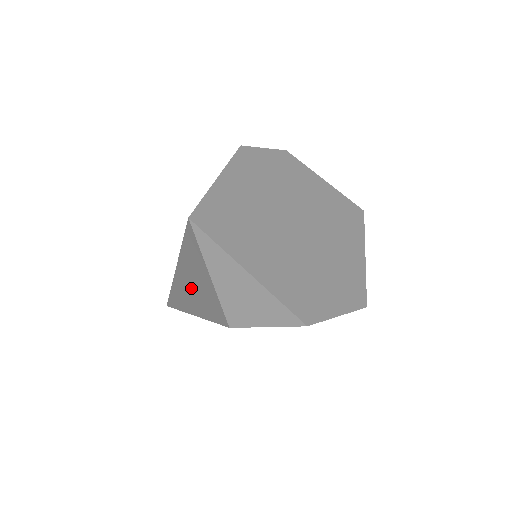
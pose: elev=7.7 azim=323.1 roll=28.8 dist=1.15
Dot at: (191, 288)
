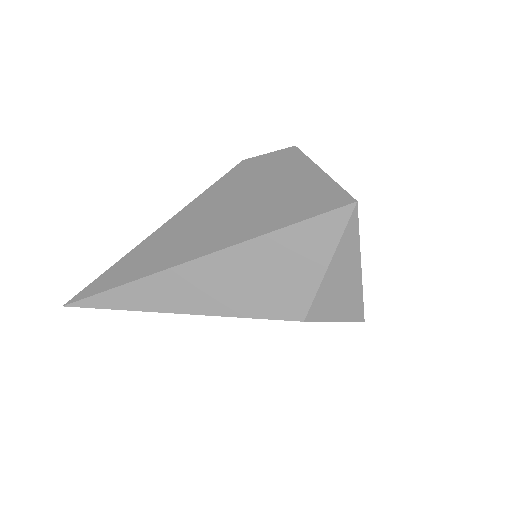
Dot at: (238, 277)
